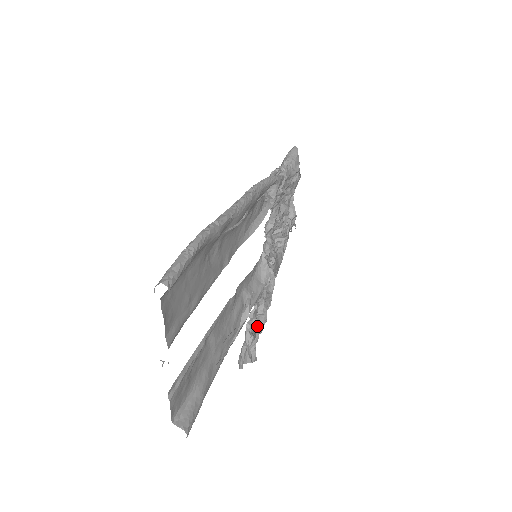
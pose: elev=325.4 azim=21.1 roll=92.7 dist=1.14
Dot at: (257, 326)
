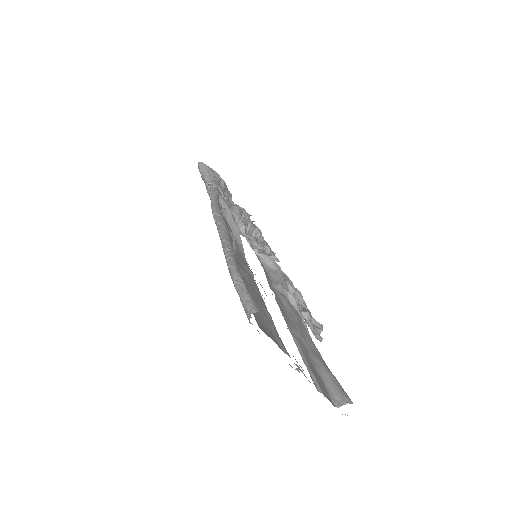
Dot at: occluded
